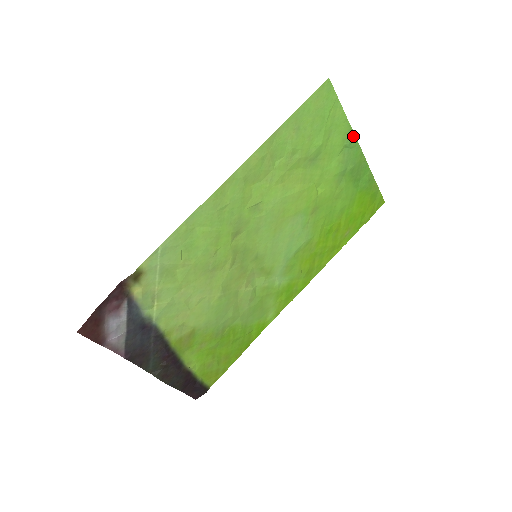
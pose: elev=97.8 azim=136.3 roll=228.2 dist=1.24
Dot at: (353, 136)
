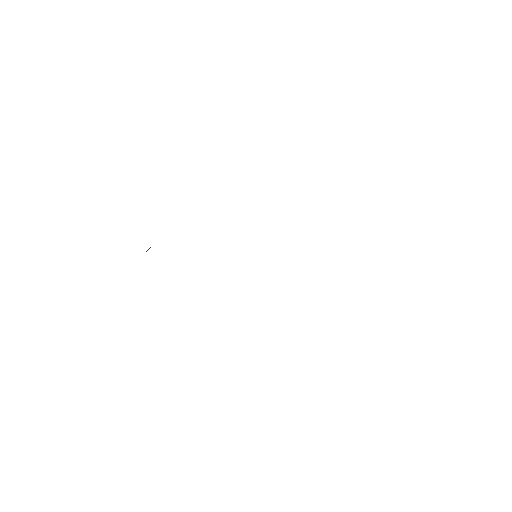
Dot at: occluded
